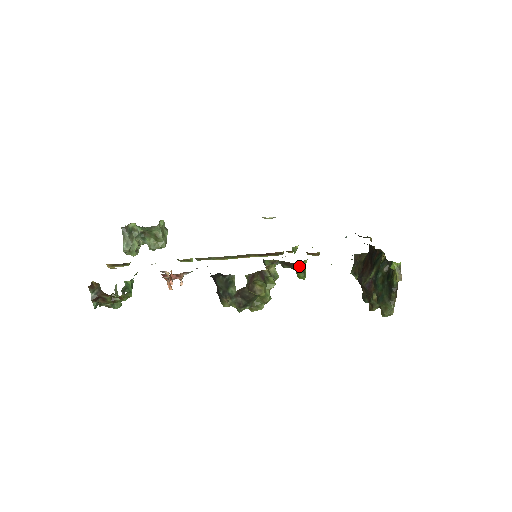
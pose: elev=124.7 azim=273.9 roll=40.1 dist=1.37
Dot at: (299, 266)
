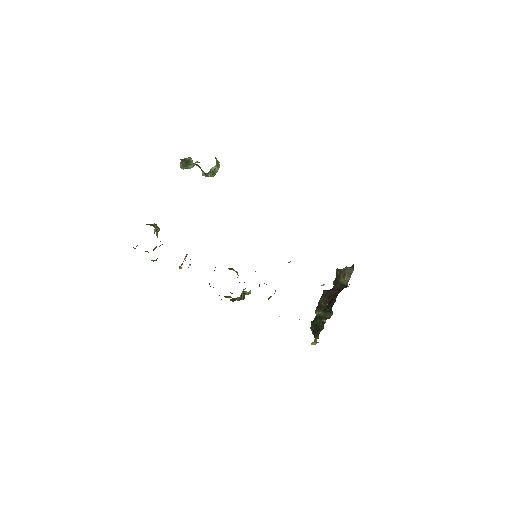
Dot at: occluded
